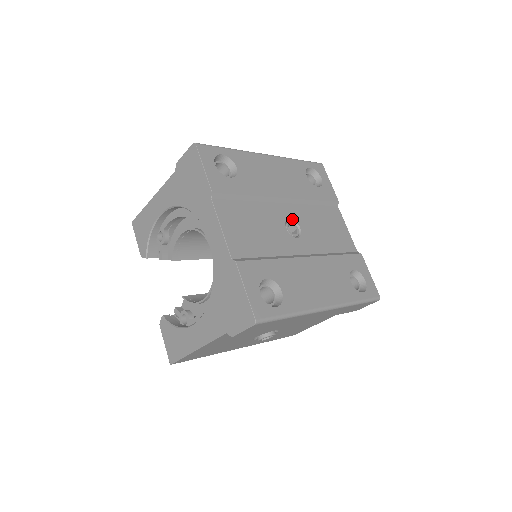
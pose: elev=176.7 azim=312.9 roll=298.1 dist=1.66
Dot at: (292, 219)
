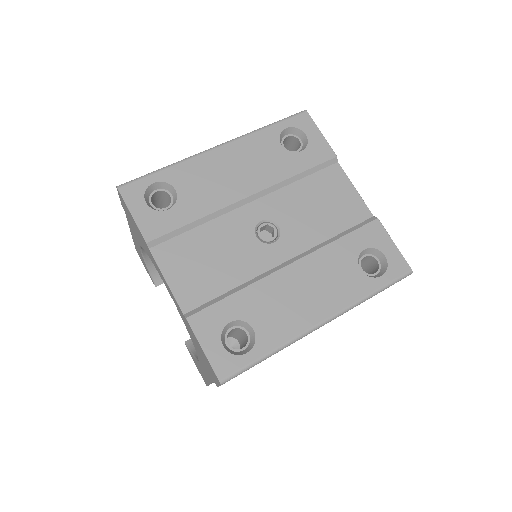
Dot at: (265, 219)
